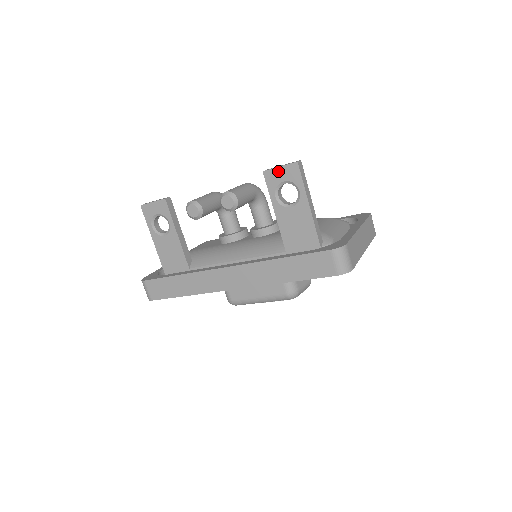
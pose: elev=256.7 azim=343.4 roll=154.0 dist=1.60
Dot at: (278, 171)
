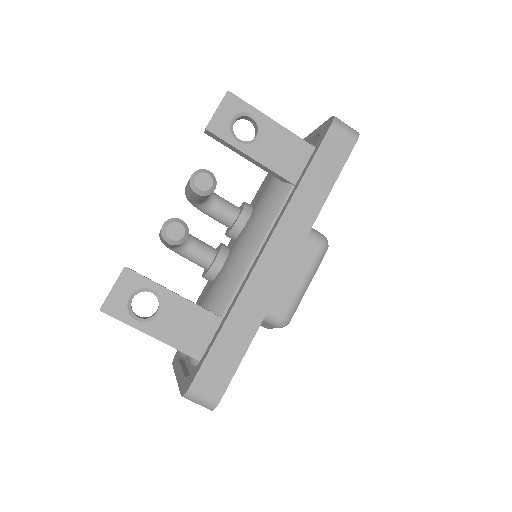
Dot at: (219, 115)
